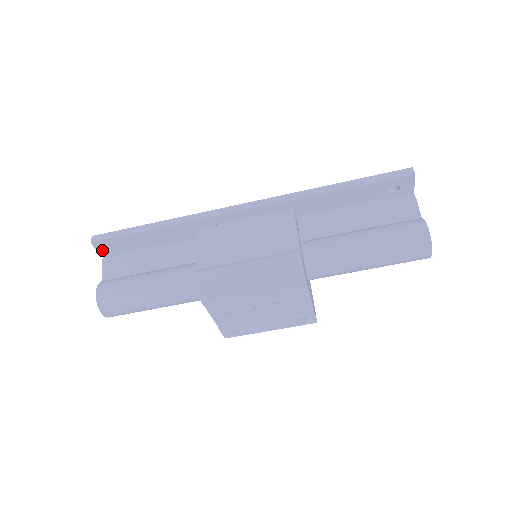
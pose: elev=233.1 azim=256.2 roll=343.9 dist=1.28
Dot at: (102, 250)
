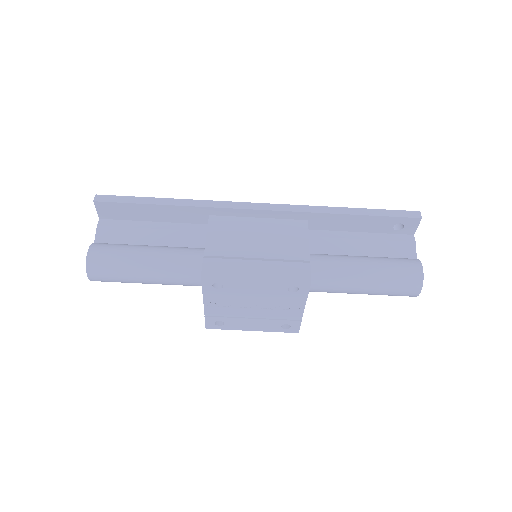
Dot at: (102, 211)
